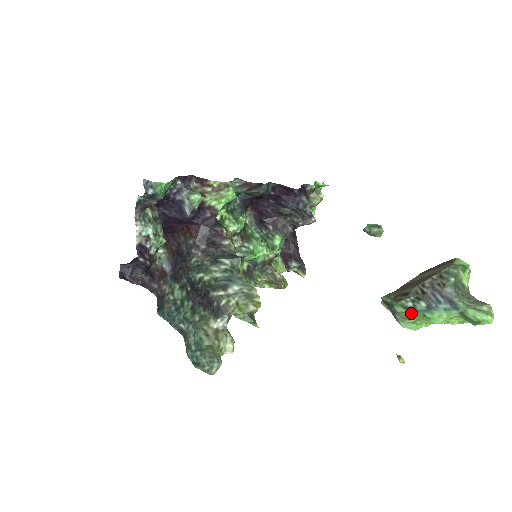
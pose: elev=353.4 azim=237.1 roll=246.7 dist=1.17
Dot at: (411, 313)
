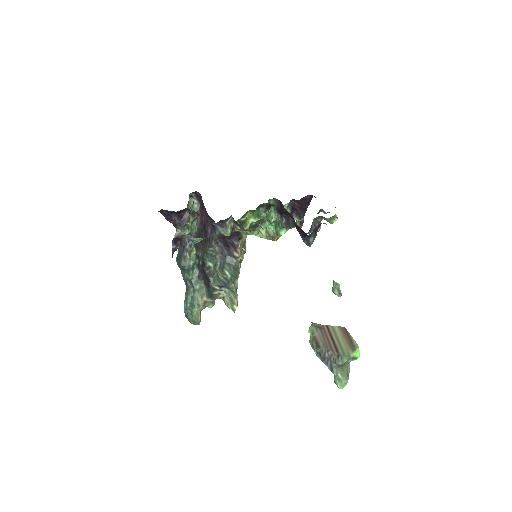
Dot at: occluded
